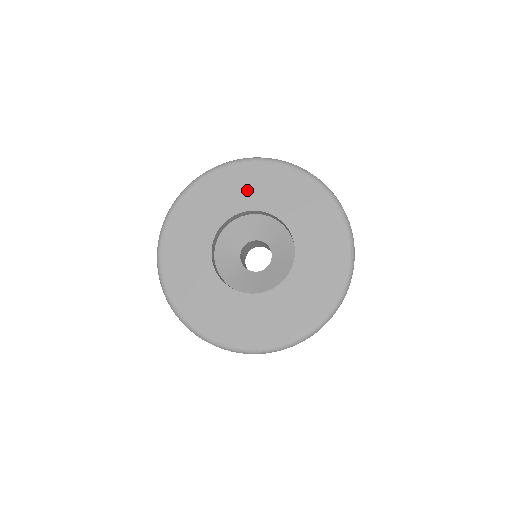
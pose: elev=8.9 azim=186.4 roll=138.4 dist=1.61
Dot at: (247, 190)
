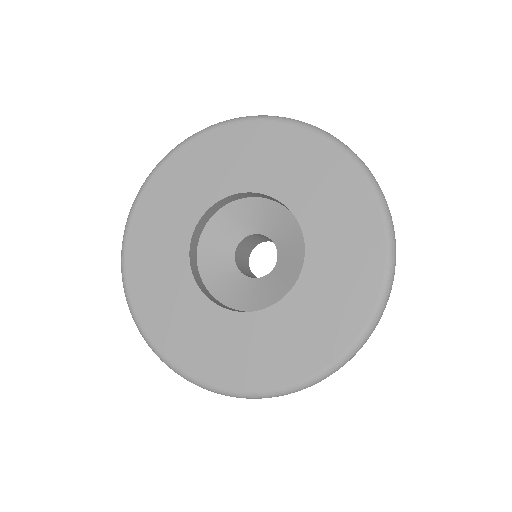
Dot at: (300, 176)
